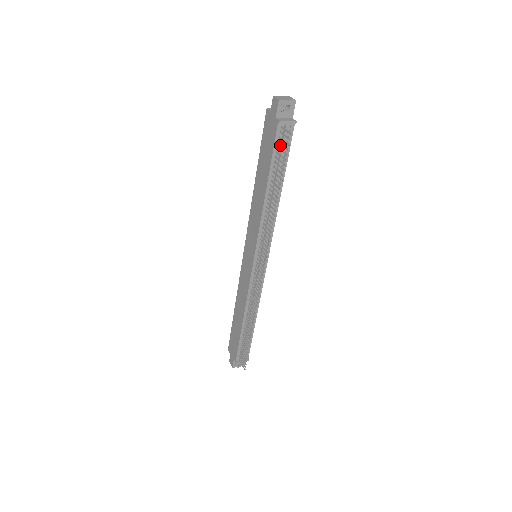
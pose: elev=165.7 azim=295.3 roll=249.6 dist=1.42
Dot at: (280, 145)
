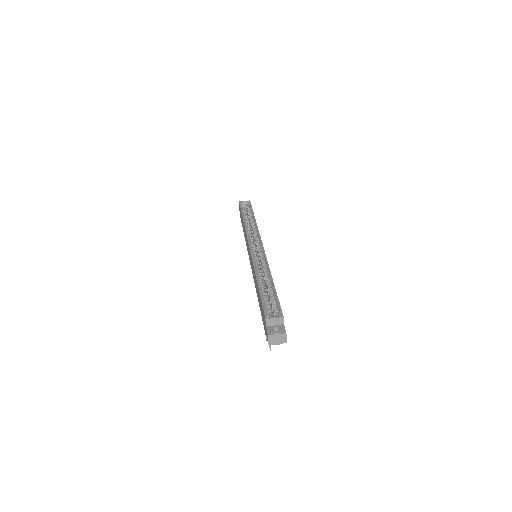
Dot at: occluded
